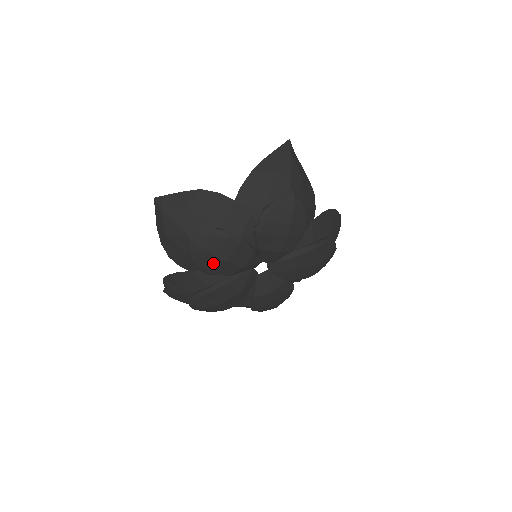
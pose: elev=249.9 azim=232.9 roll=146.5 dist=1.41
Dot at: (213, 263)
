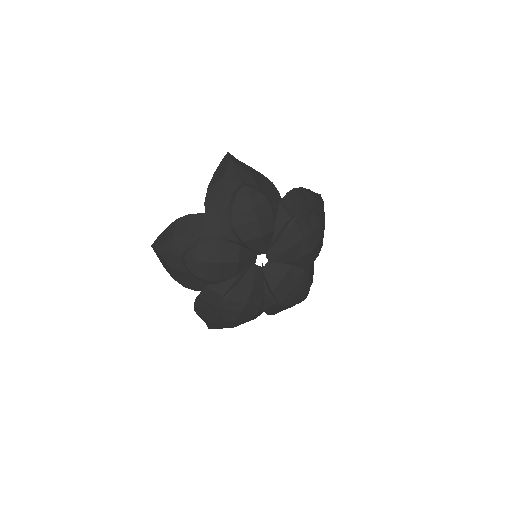
Dot at: (211, 270)
